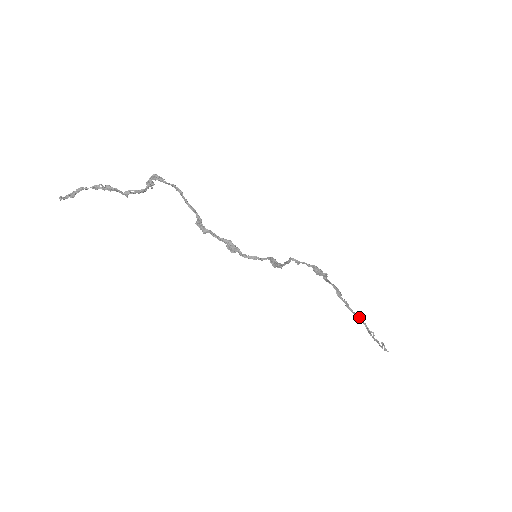
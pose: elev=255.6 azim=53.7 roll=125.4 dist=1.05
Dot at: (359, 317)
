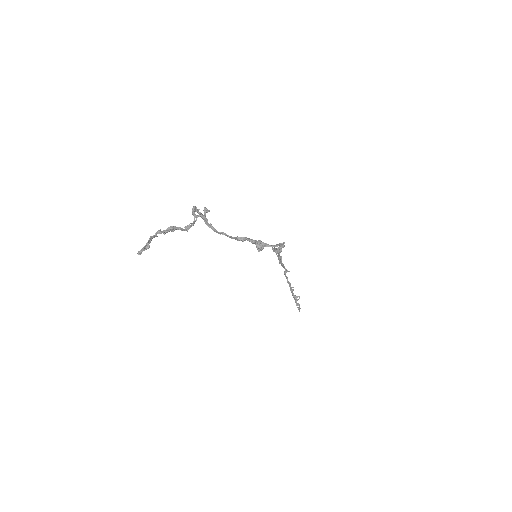
Dot at: (292, 287)
